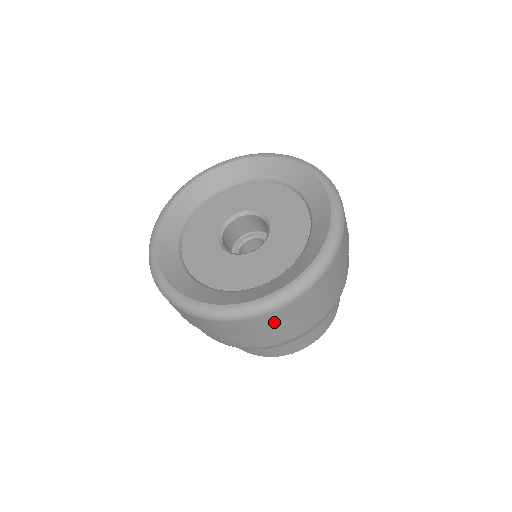
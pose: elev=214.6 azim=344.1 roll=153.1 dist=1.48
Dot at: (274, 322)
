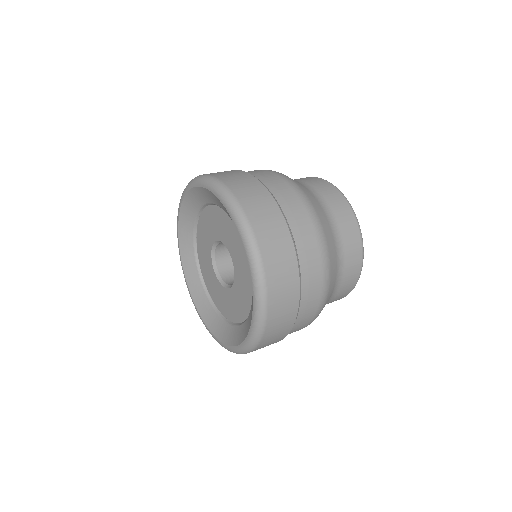
Dot at: (272, 340)
